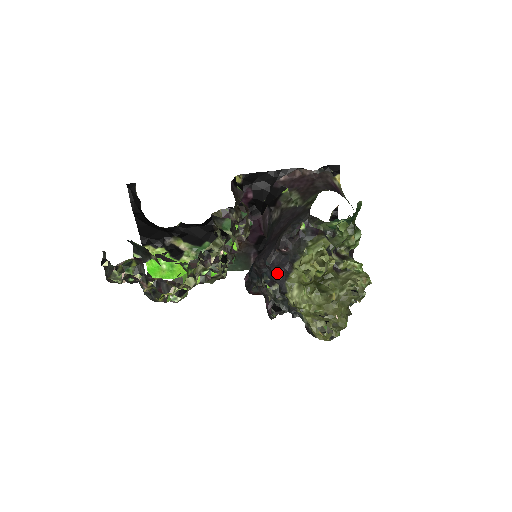
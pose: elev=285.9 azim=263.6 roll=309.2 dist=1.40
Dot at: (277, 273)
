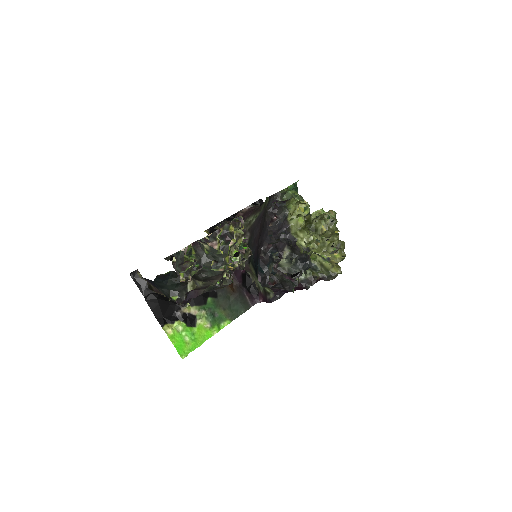
Dot at: (281, 233)
